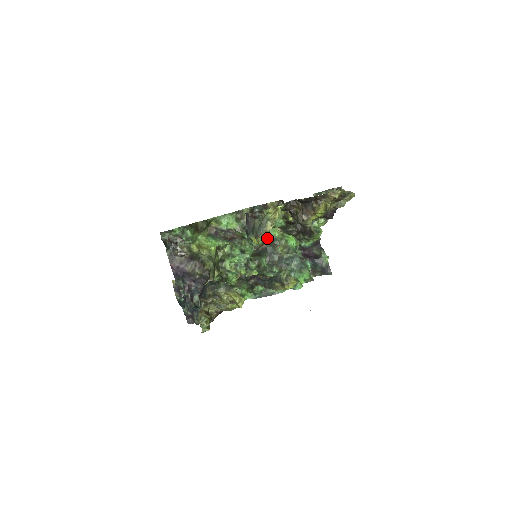
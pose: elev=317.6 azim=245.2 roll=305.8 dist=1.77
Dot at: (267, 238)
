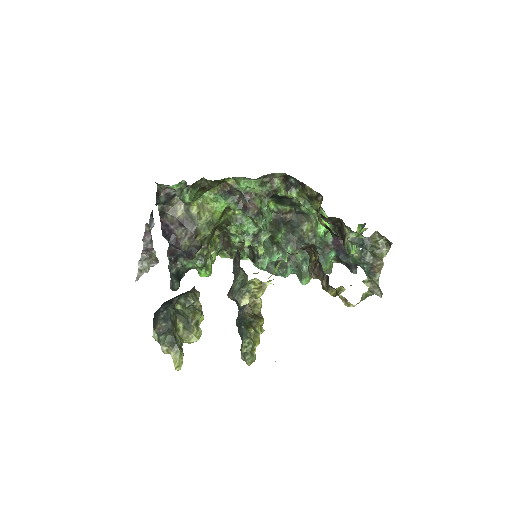
Dot at: (296, 209)
